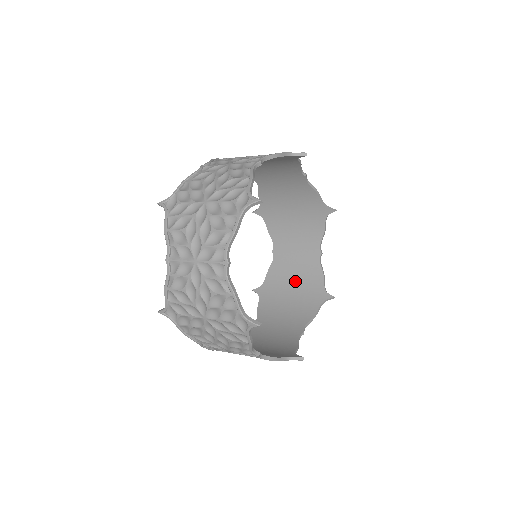
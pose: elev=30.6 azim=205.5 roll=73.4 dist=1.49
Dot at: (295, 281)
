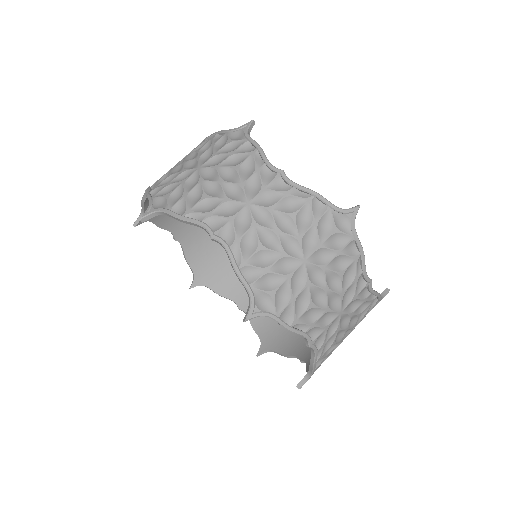
Dot at: occluded
